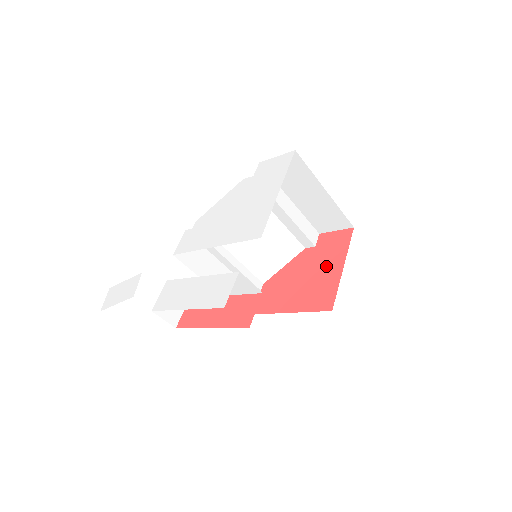
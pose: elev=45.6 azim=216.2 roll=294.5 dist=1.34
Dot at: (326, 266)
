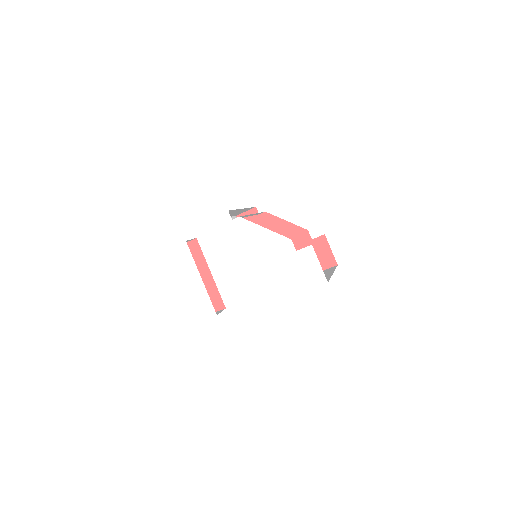
Dot at: occluded
